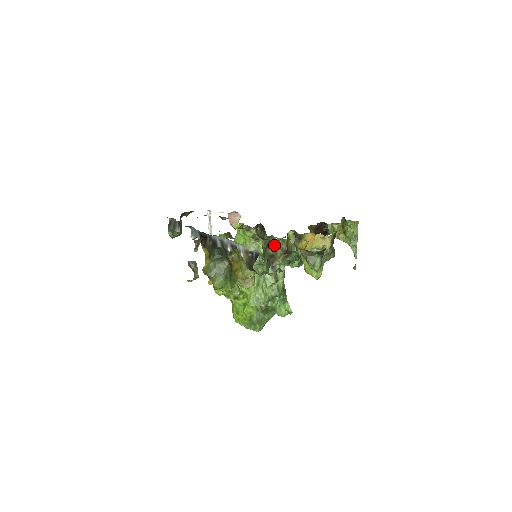
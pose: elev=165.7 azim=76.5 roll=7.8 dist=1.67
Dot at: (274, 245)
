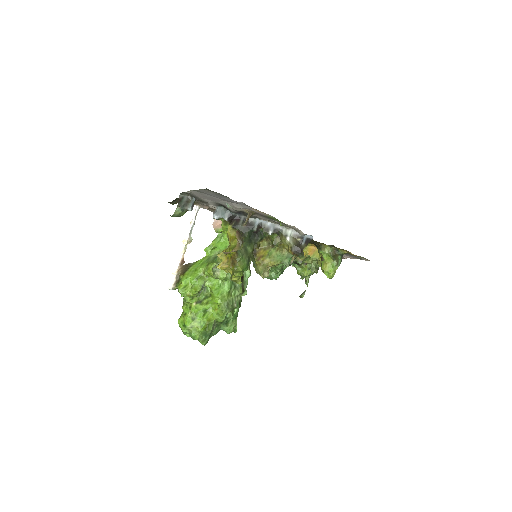
Dot at: occluded
